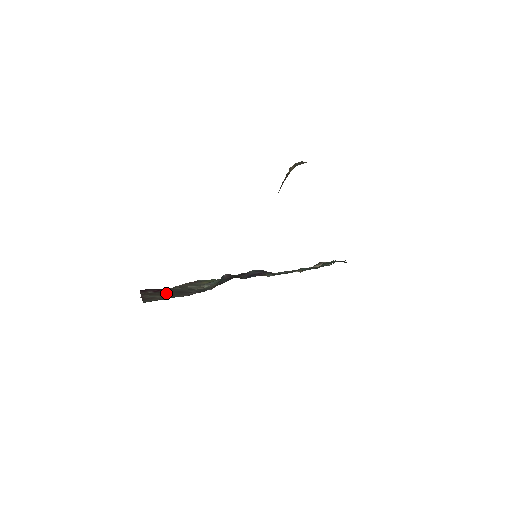
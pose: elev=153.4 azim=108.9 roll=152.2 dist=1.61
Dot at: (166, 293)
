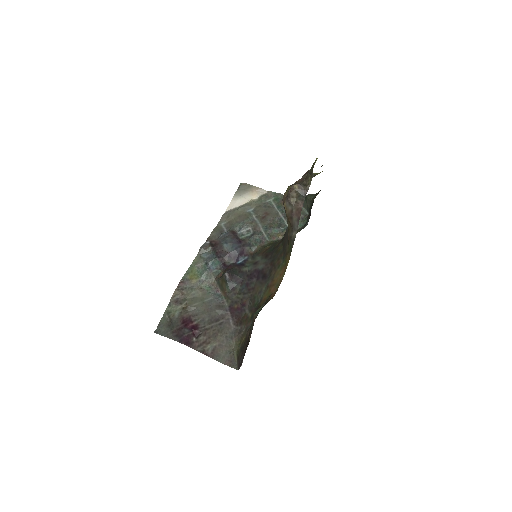
Dot at: (211, 333)
